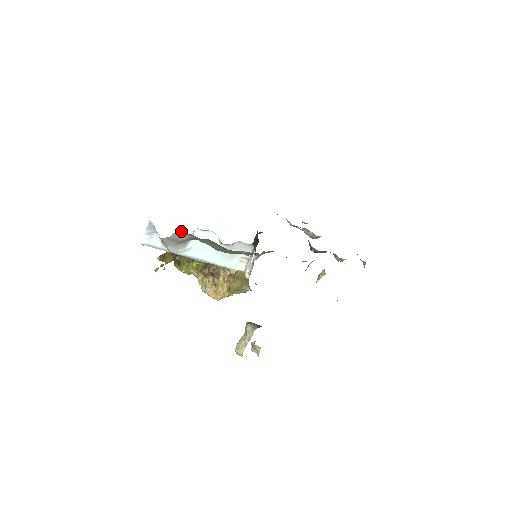
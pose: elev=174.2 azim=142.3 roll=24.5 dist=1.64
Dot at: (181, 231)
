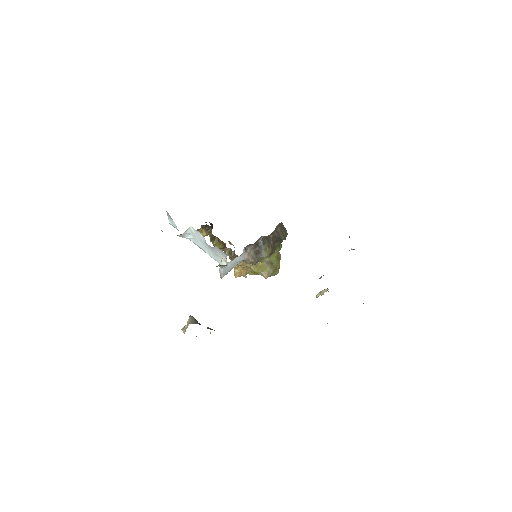
Dot at: occluded
